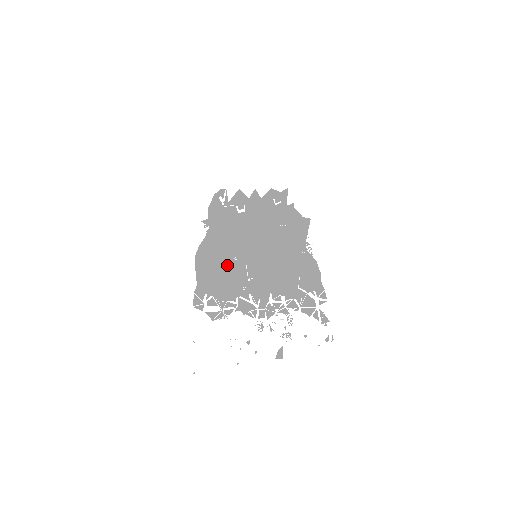
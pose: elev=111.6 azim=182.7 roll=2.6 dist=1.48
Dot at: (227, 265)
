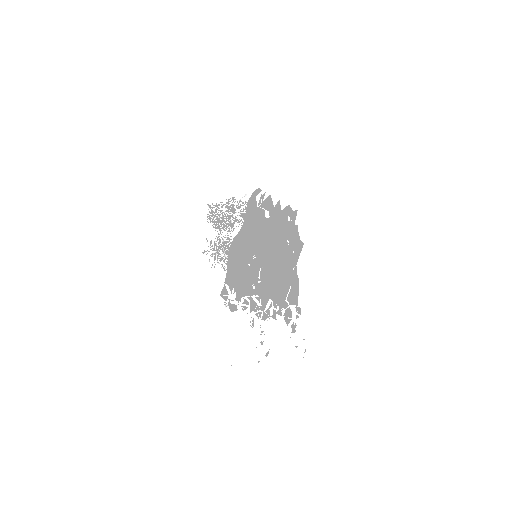
Dot at: (249, 264)
